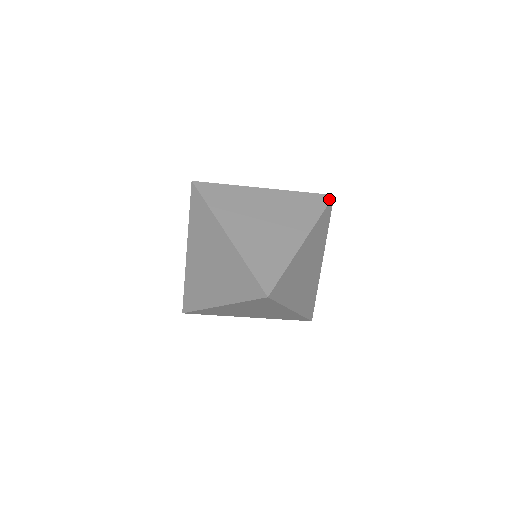
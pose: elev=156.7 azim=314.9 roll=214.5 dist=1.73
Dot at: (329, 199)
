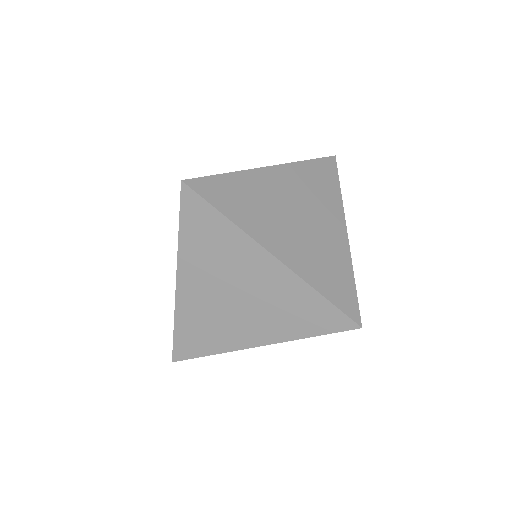
Dot at: (348, 328)
